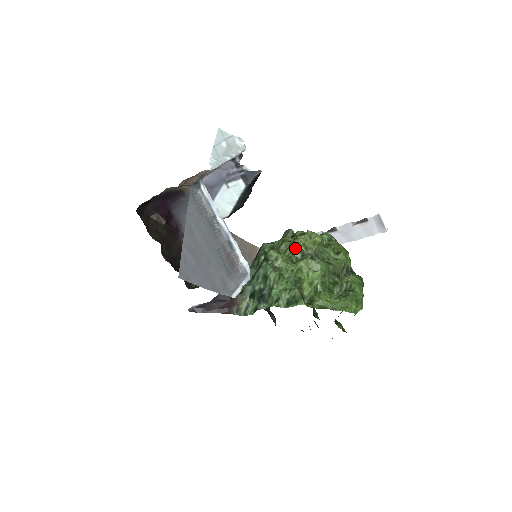
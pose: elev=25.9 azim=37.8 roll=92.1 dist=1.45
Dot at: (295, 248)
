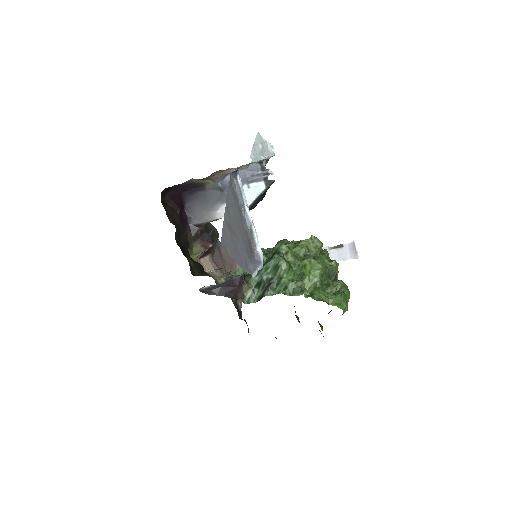
Dot at: (300, 249)
